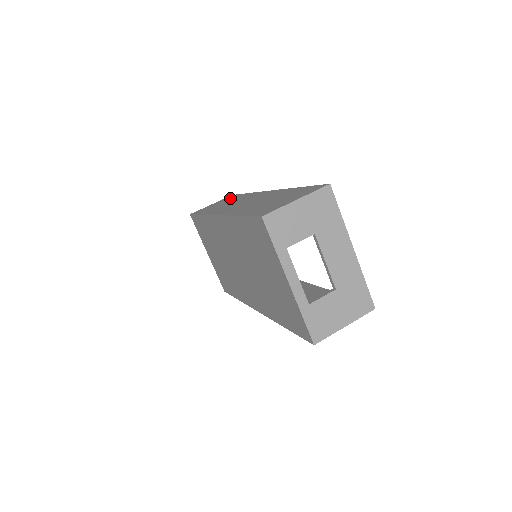
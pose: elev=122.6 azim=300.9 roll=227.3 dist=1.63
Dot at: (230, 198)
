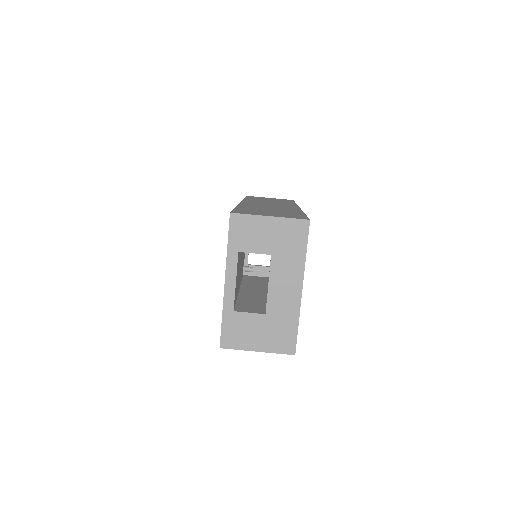
Dot at: (283, 200)
